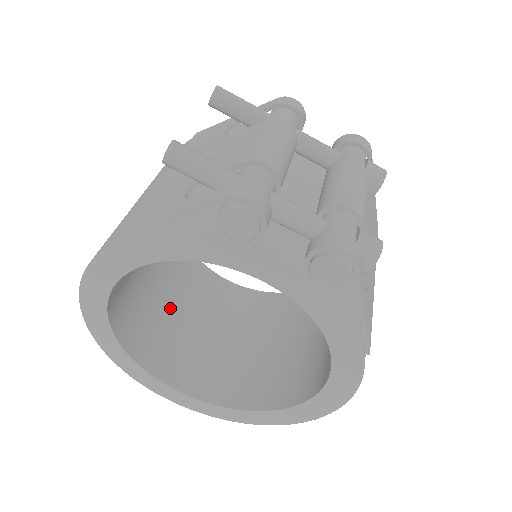
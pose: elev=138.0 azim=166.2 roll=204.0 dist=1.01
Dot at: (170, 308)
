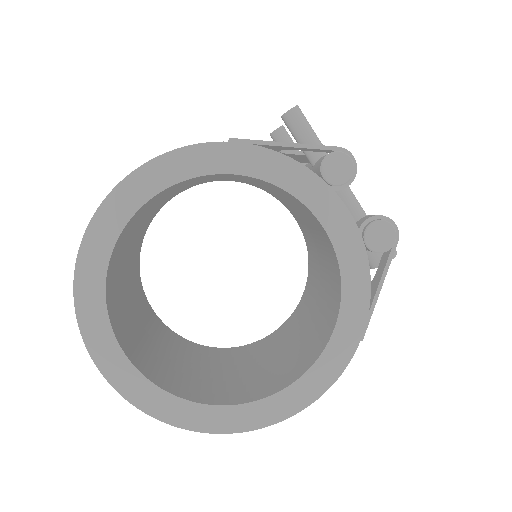
Dot at: (126, 285)
